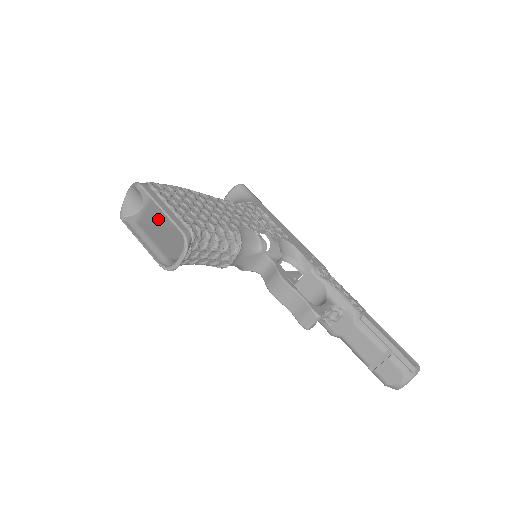
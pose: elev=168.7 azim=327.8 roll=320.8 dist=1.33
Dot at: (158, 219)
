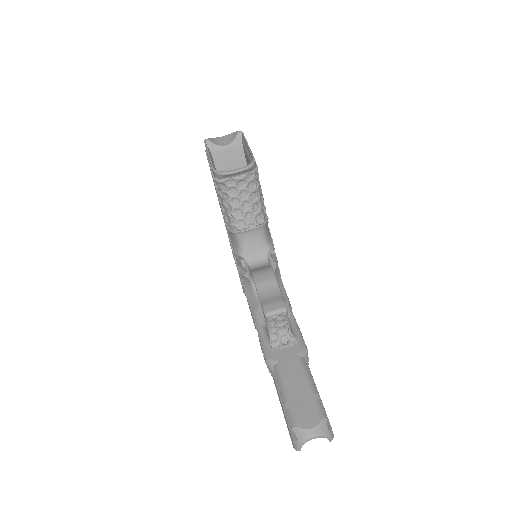
Dot at: (222, 168)
